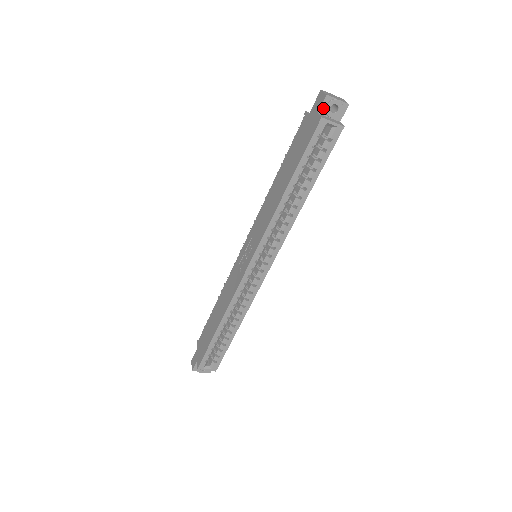
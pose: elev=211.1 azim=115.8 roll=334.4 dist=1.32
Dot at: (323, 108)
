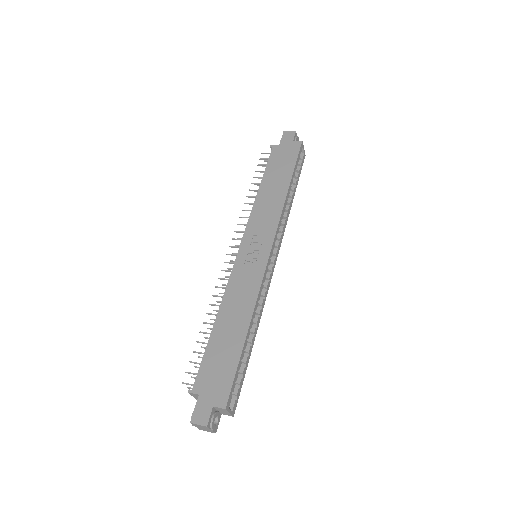
Dot at: (294, 139)
